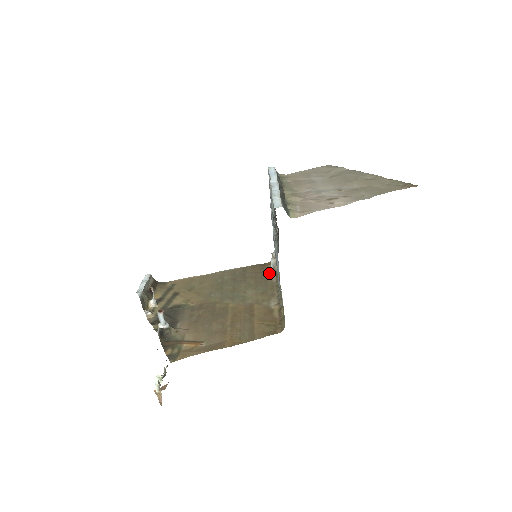
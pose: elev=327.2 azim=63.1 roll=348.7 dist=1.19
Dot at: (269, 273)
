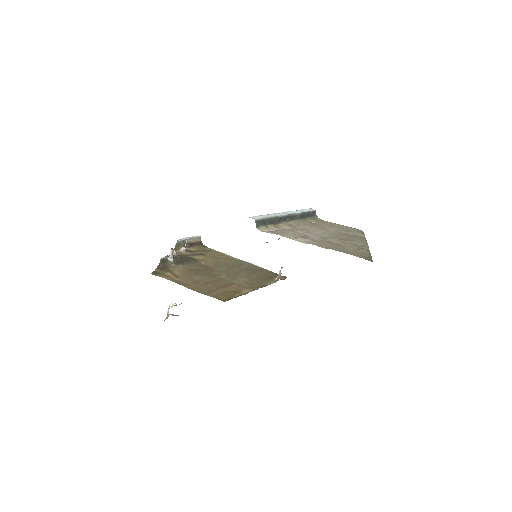
Dot at: (272, 280)
